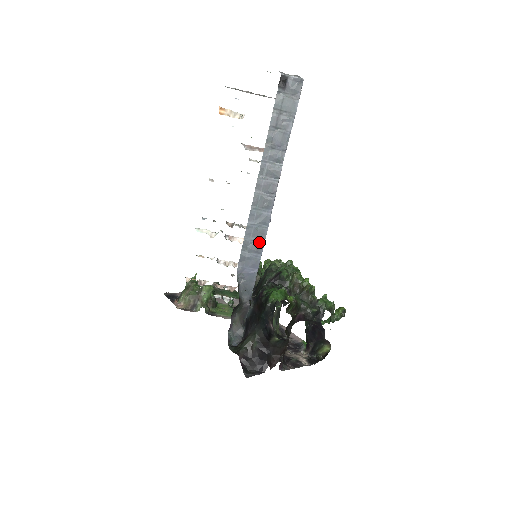
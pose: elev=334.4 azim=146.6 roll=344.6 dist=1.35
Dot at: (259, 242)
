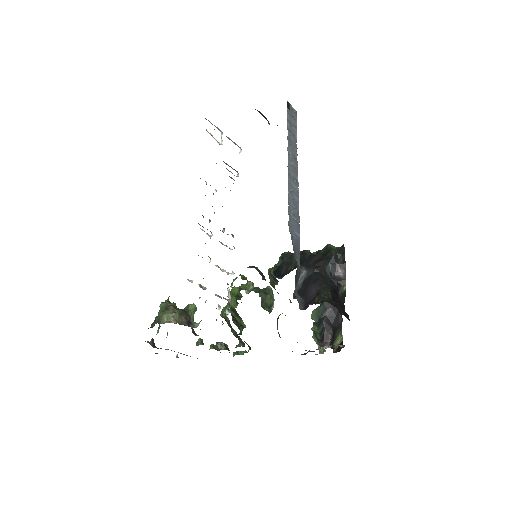
Dot at: (297, 211)
